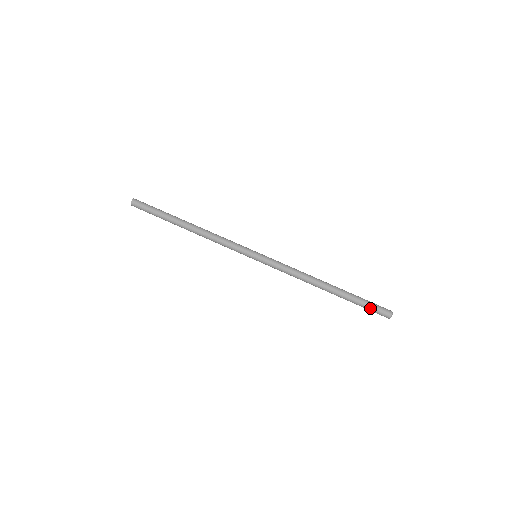
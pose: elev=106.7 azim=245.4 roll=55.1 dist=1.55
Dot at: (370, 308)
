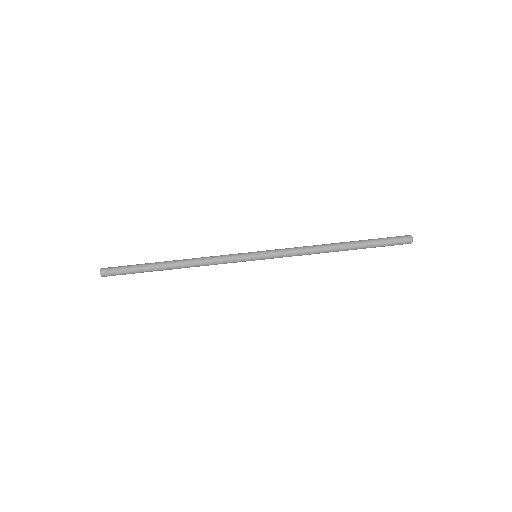
Dot at: (390, 244)
